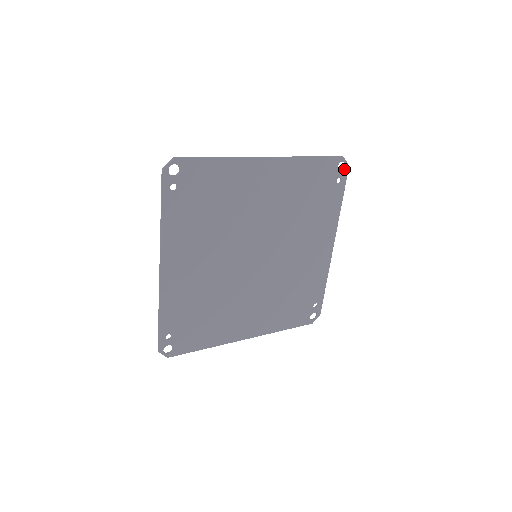
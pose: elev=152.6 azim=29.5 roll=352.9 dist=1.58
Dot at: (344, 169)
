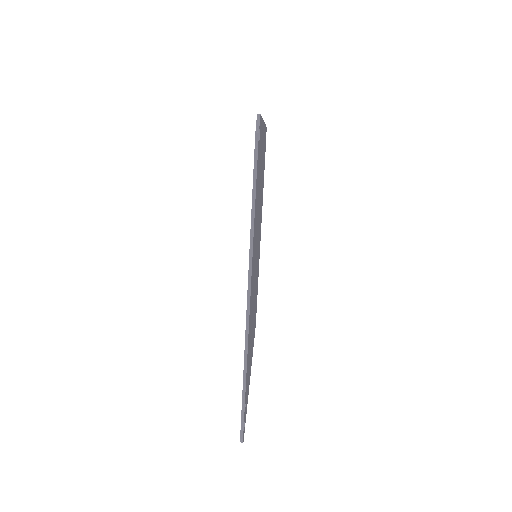
Dot at: occluded
